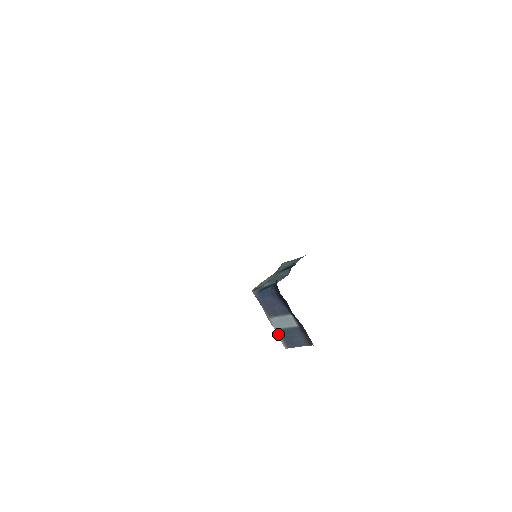
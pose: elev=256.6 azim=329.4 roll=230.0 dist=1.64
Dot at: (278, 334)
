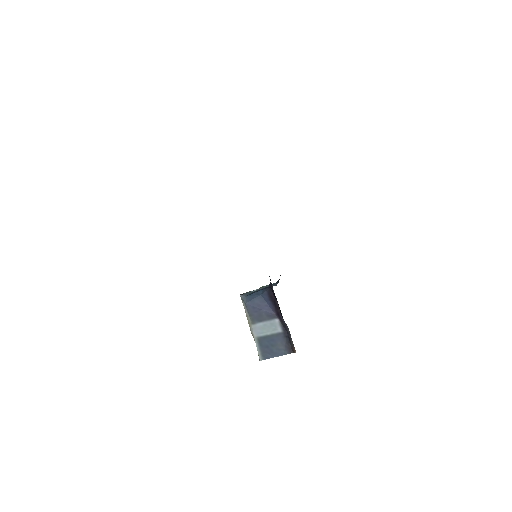
Dot at: (256, 343)
